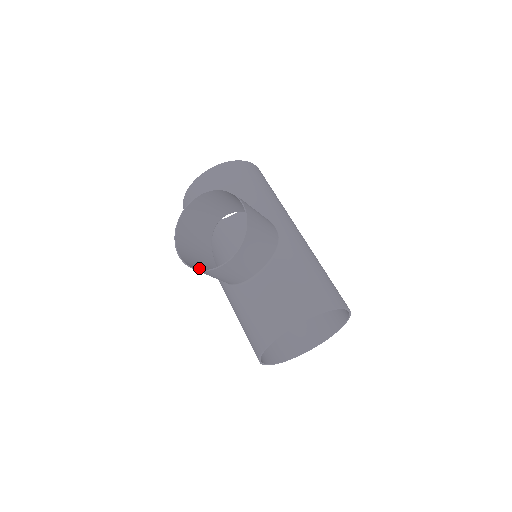
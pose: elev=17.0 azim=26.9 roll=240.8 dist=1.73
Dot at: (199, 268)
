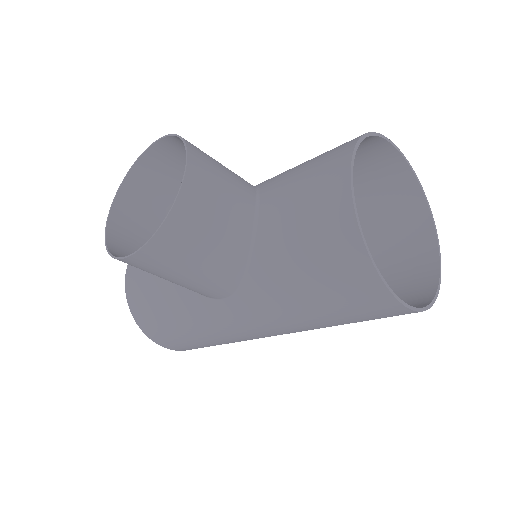
Dot at: (178, 264)
